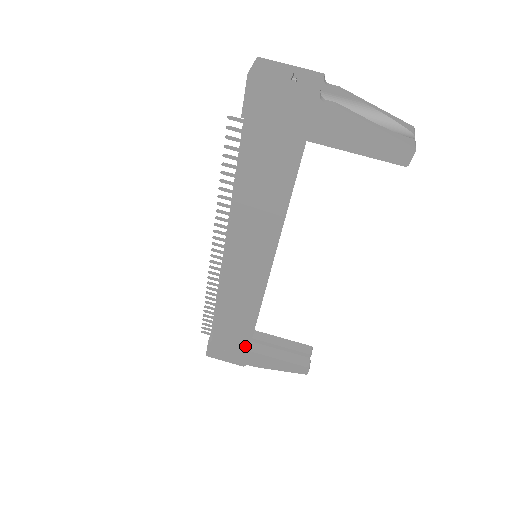
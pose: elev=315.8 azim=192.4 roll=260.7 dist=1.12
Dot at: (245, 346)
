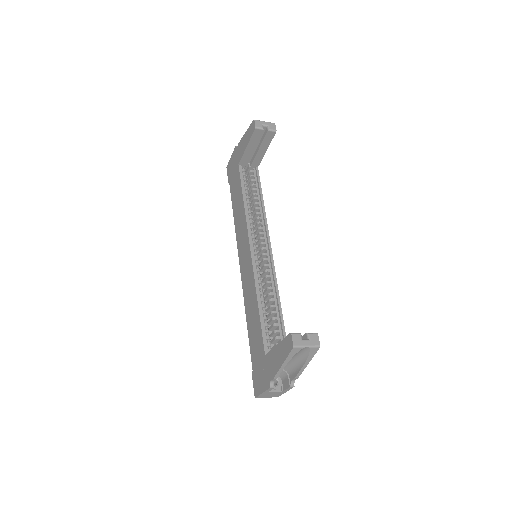
Dot at: (263, 351)
